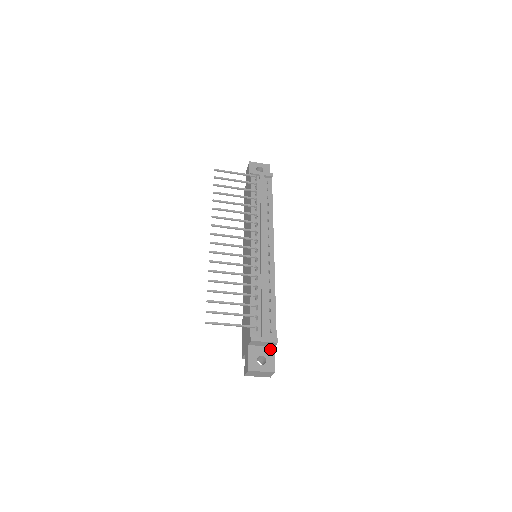
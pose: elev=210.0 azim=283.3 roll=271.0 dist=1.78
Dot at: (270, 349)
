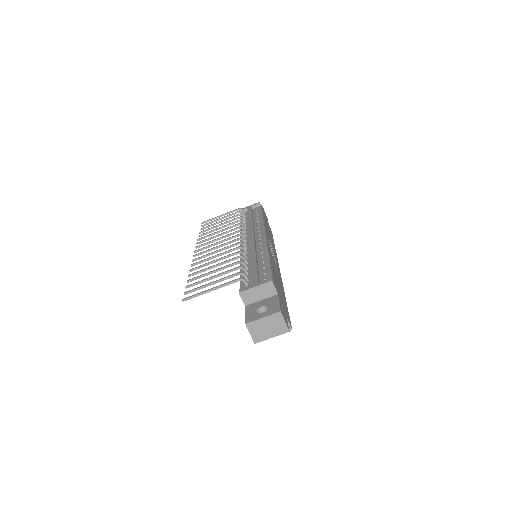
Dot at: (272, 298)
